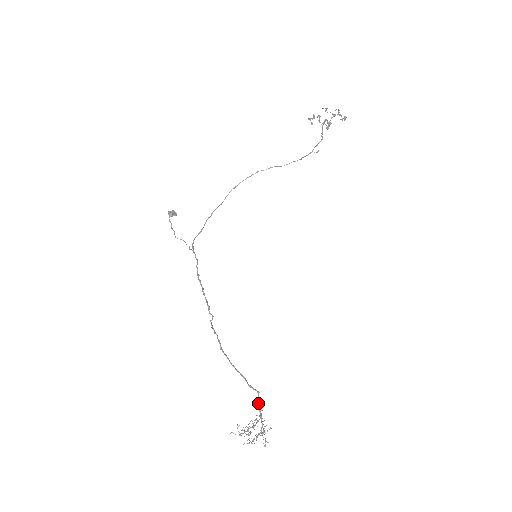
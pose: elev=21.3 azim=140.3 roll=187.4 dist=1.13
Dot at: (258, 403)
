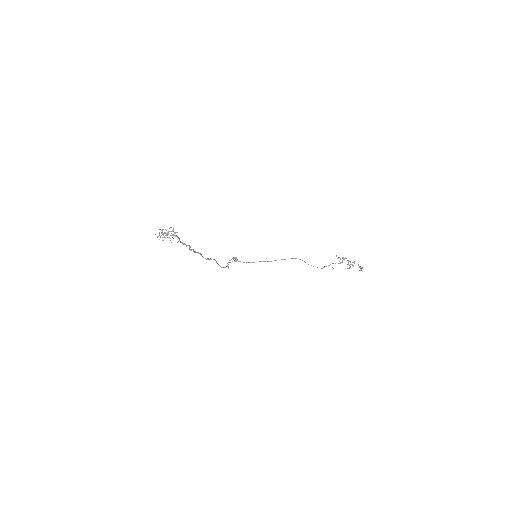
Dot at: (185, 244)
